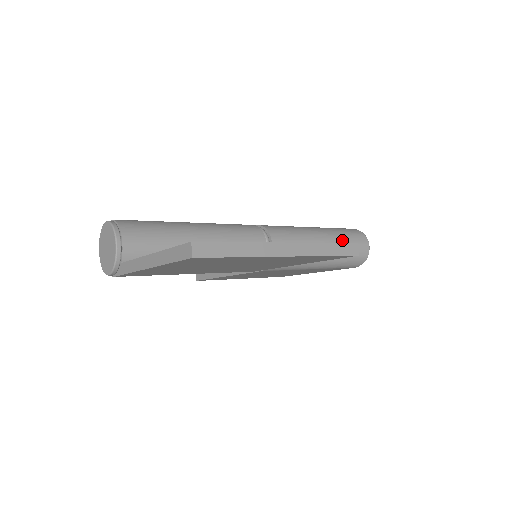
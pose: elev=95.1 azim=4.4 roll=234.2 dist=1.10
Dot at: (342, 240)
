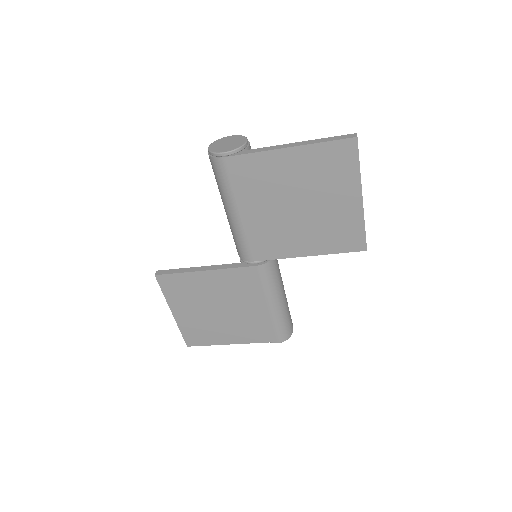
Dot at: occluded
